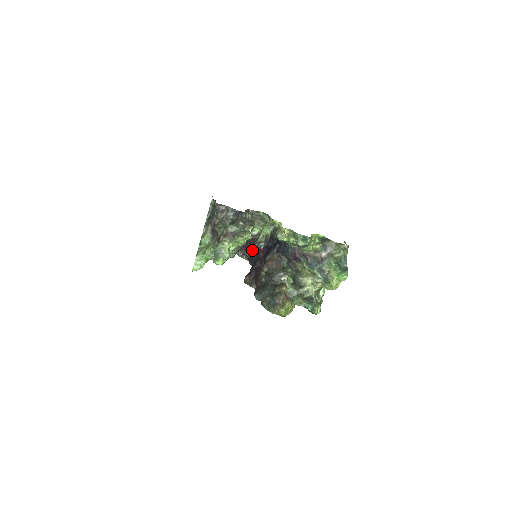
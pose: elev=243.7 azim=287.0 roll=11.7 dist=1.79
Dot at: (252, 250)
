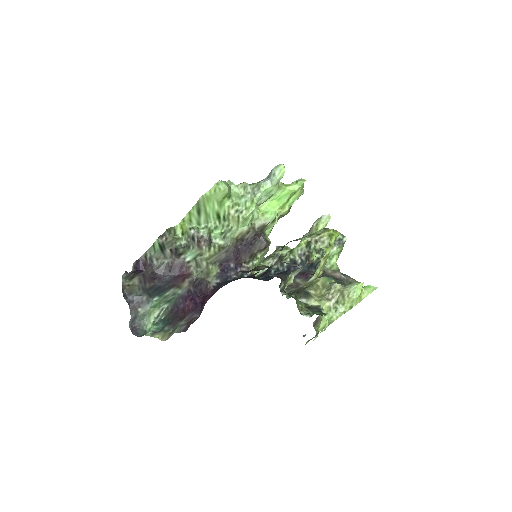
Dot at: (229, 275)
